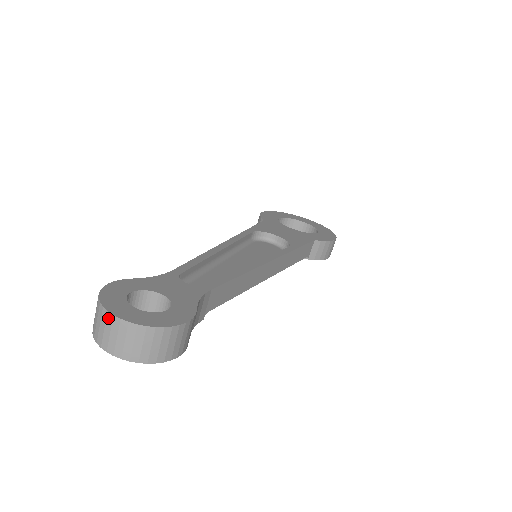
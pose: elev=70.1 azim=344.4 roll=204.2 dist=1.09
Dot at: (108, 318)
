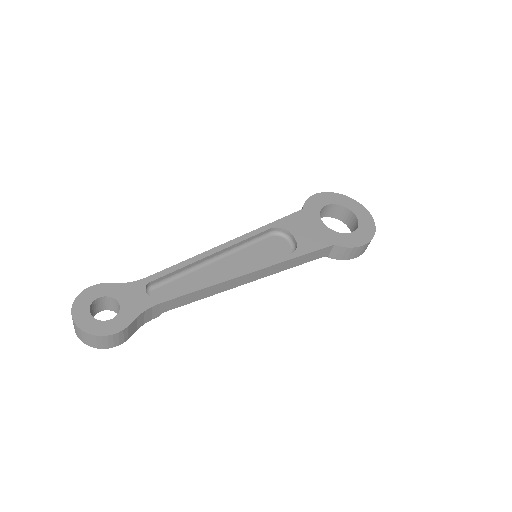
Dot at: (72, 317)
